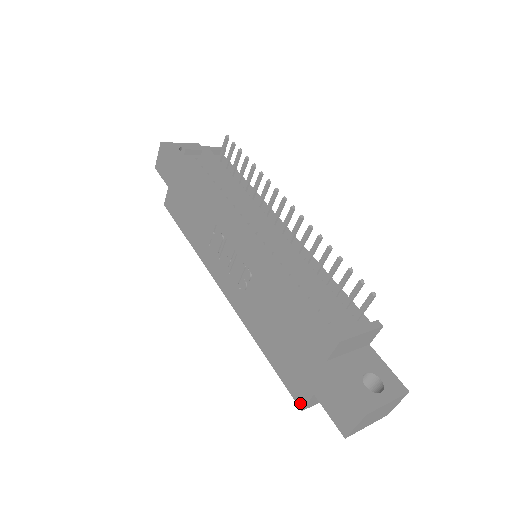
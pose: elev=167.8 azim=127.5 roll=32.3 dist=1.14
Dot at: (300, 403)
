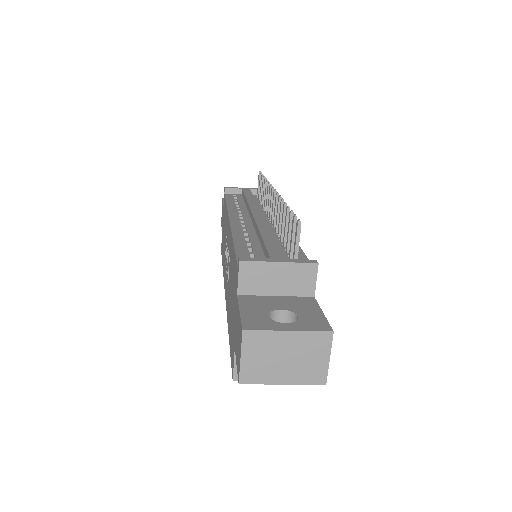
Dot at: (232, 371)
